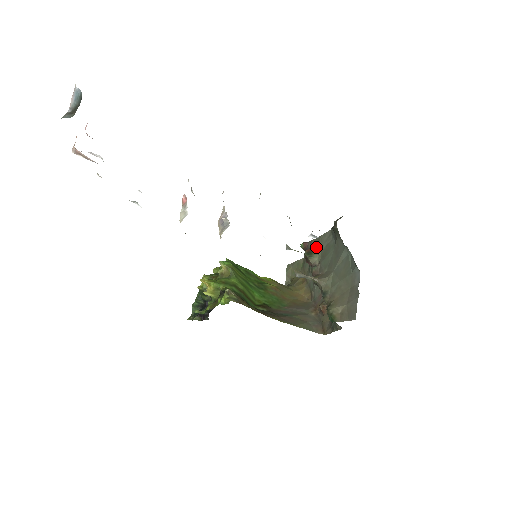
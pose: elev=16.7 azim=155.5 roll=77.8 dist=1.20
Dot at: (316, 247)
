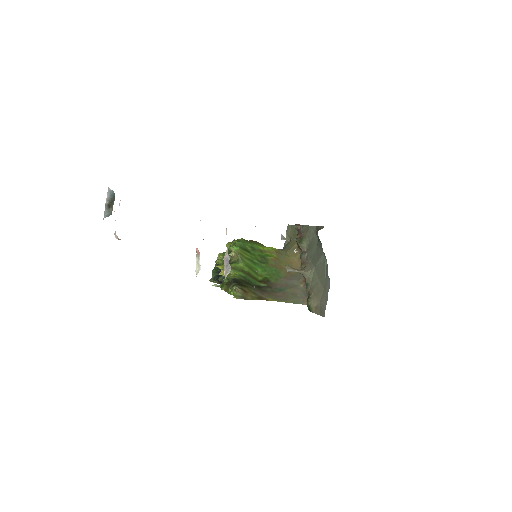
Dot at: (305, 235)
